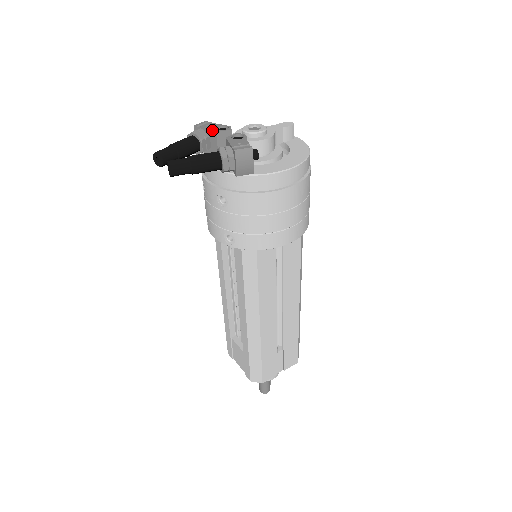
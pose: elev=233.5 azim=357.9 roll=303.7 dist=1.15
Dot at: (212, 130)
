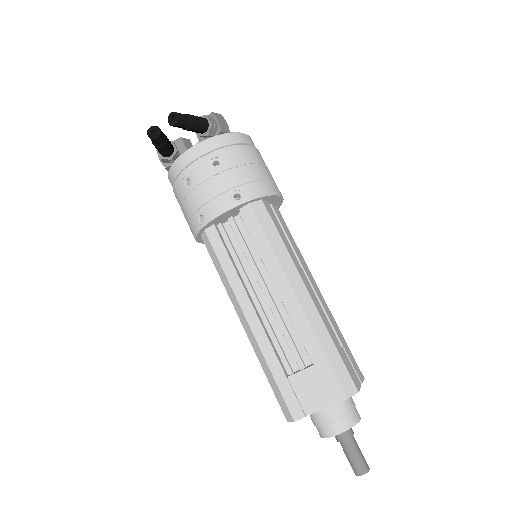
Dot at: (176, 140)
